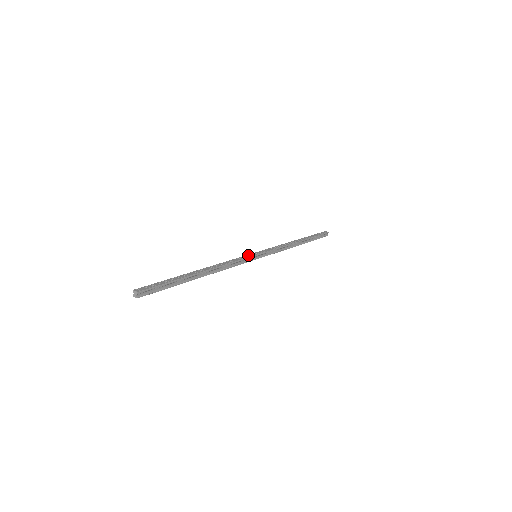
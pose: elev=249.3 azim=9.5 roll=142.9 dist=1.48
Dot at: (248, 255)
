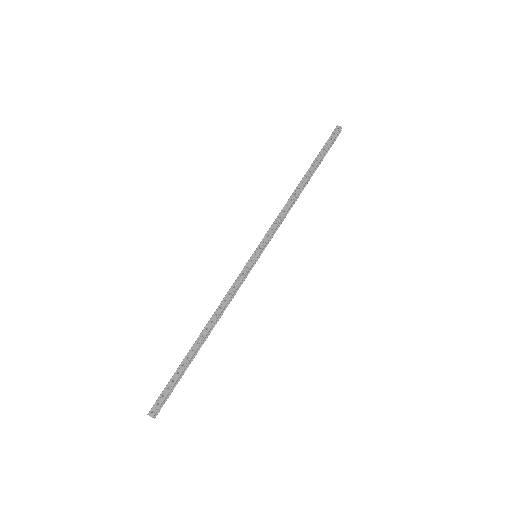
Dot at: (246, 266)
